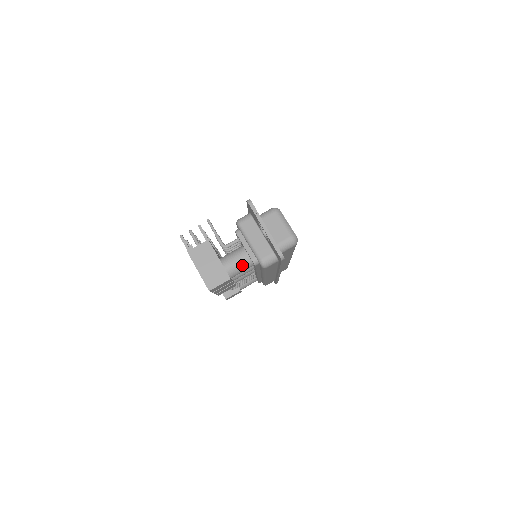
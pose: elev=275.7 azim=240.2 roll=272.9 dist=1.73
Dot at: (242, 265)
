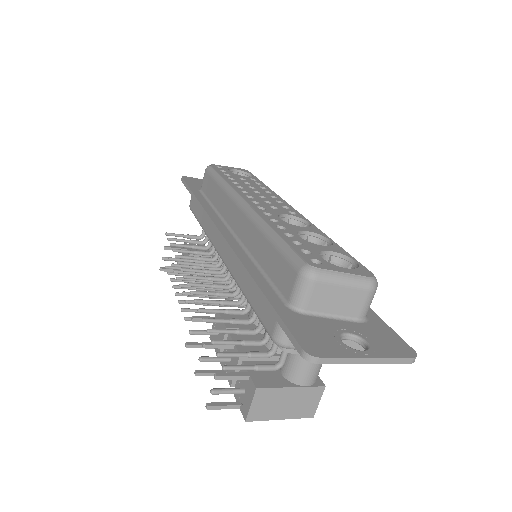
Dot at: occluded
